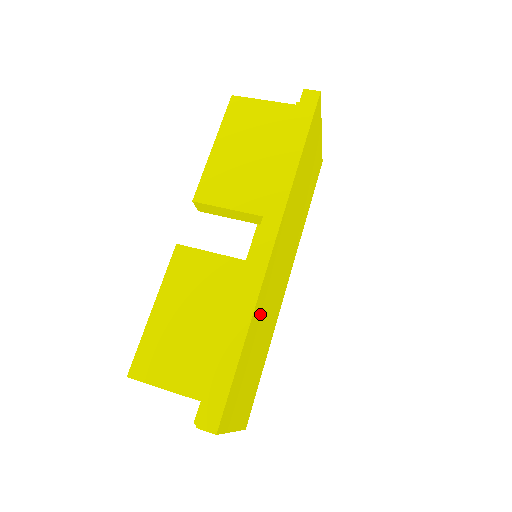
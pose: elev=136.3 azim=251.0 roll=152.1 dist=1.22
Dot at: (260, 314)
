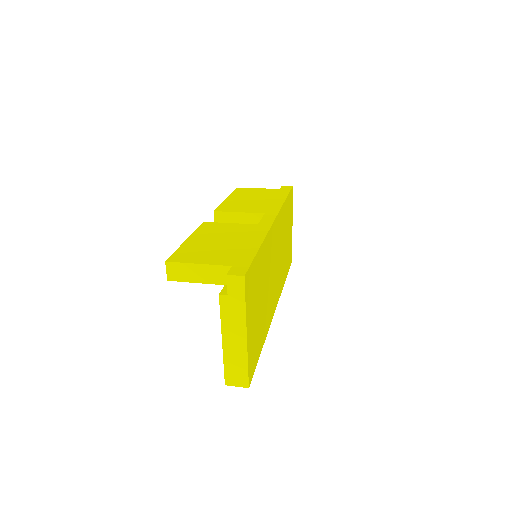
Dot at: (266, 260)
